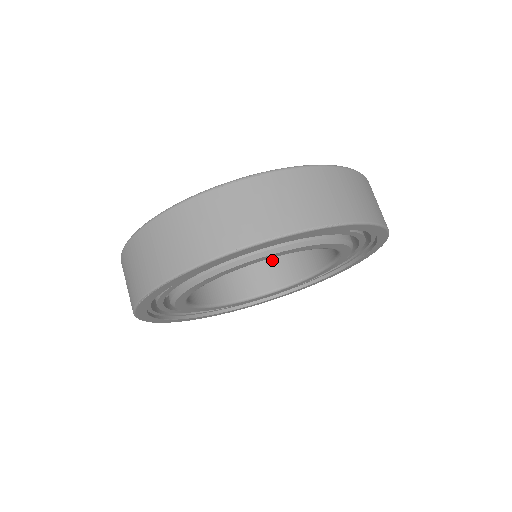
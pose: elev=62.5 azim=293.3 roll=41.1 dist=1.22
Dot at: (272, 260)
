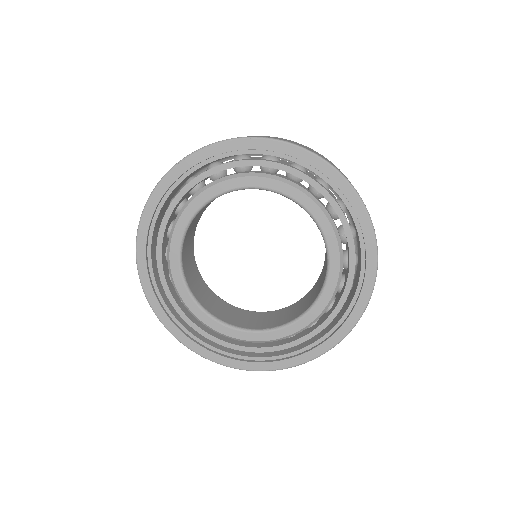
Dot at: (249, 316)
